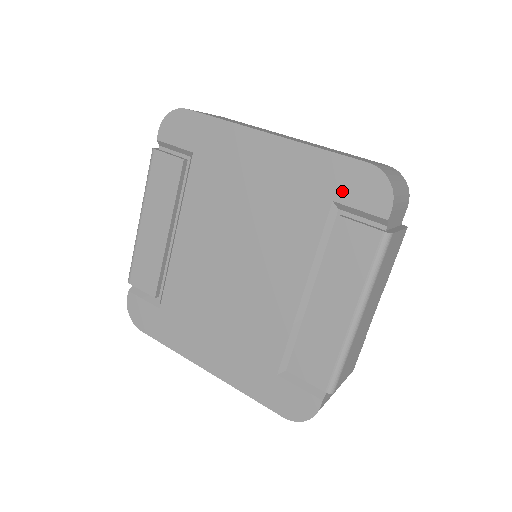
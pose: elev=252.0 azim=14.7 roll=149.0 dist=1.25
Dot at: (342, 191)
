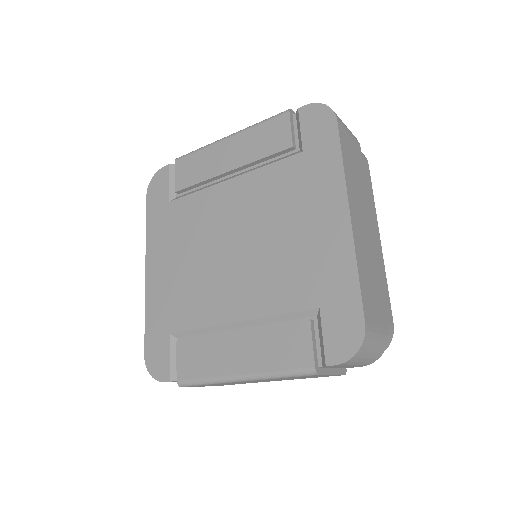
Dot at: (331, 312)
